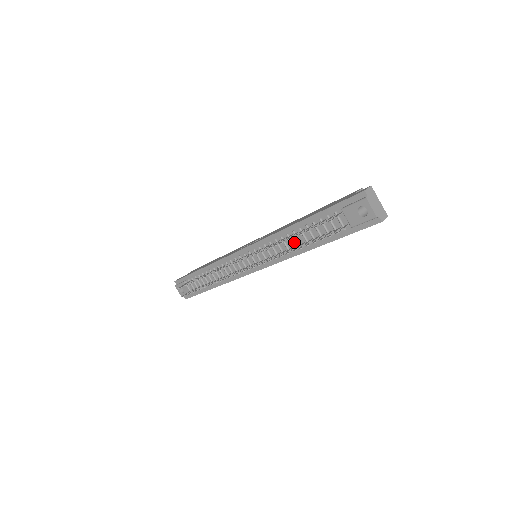
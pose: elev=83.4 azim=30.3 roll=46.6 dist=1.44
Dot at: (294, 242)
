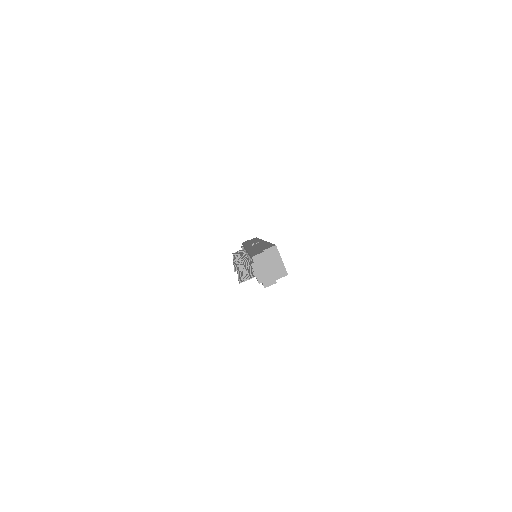
Dot at: occluded
